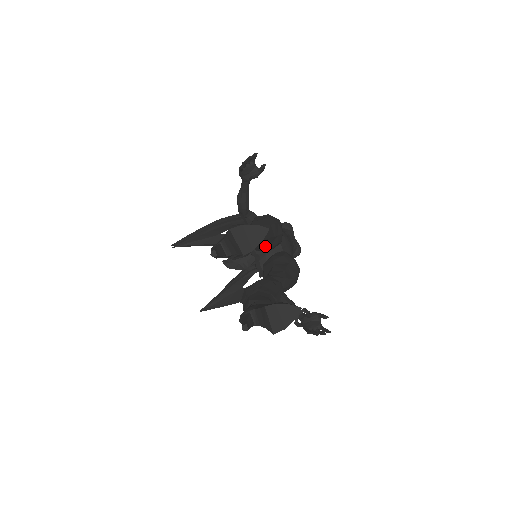
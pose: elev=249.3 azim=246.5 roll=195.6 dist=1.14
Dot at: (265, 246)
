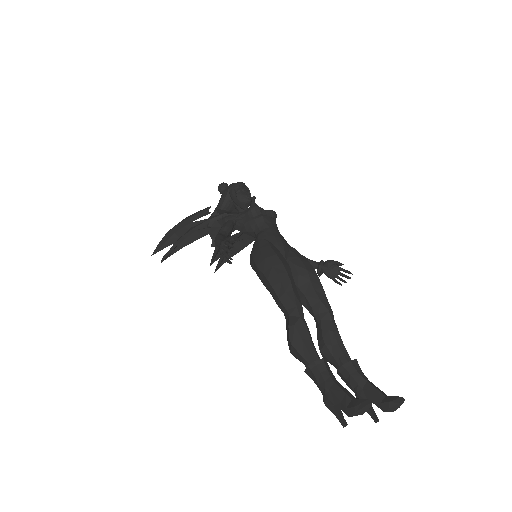
Dot at: occluded
